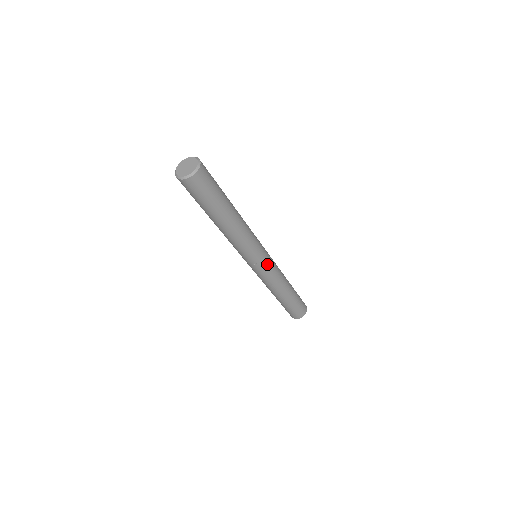
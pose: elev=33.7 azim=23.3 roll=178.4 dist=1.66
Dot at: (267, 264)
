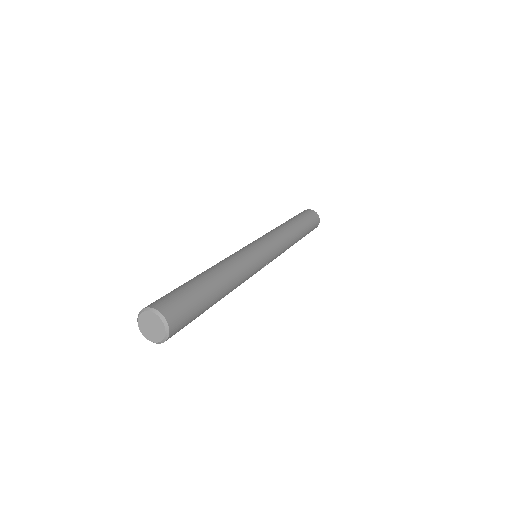
Dot at: (272, 252)
